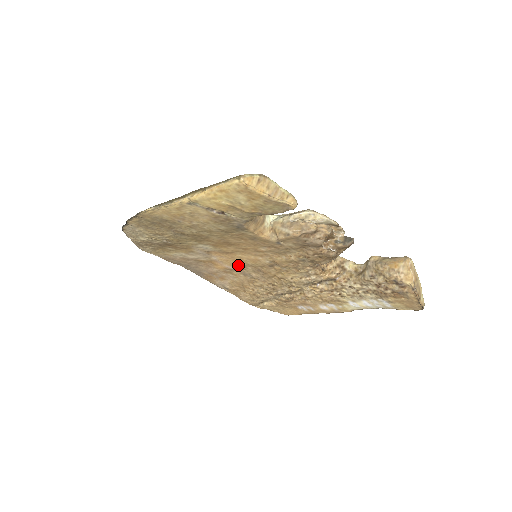
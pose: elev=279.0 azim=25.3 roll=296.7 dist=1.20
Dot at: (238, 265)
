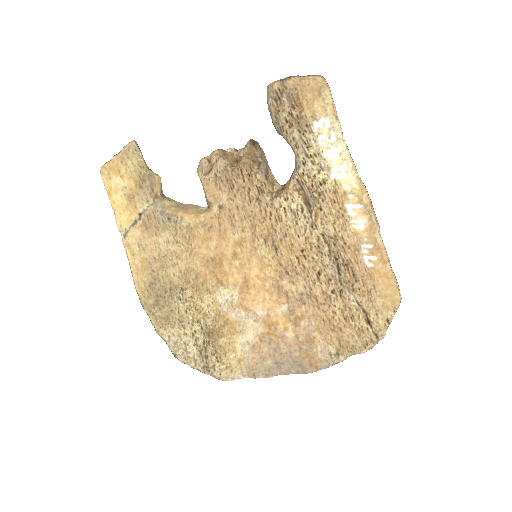
Dot at: (276, 293)
